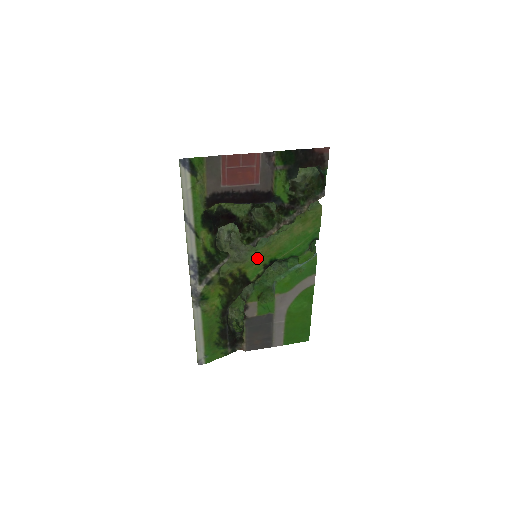
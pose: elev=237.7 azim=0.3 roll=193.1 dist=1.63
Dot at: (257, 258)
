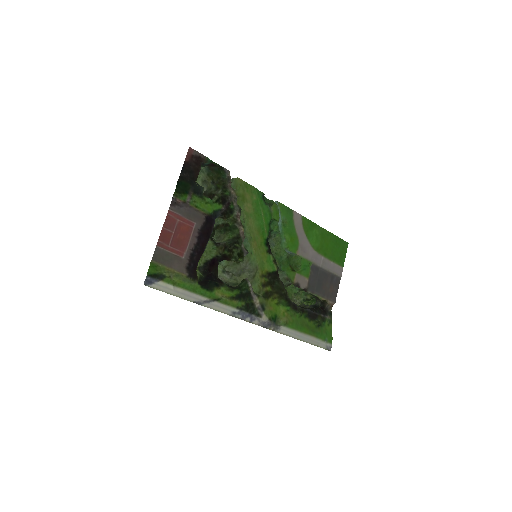
Dot at: (259, 256)
